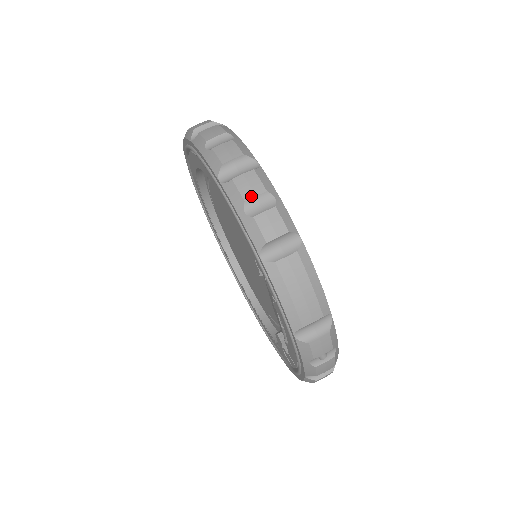
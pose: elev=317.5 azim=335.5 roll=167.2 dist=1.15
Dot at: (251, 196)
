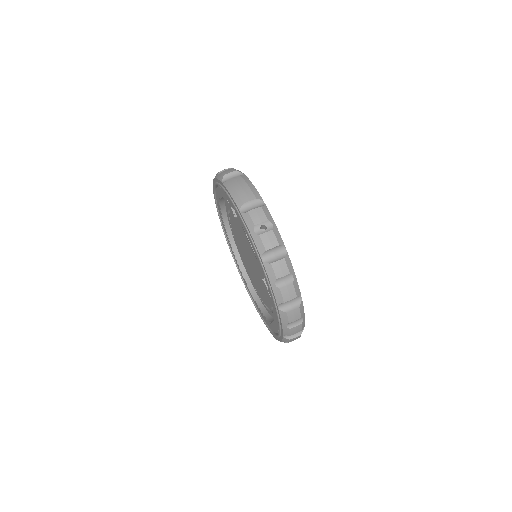
Dot at: (223, 170)
